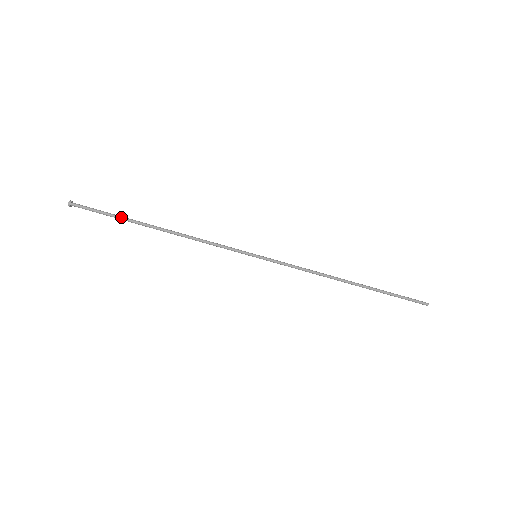
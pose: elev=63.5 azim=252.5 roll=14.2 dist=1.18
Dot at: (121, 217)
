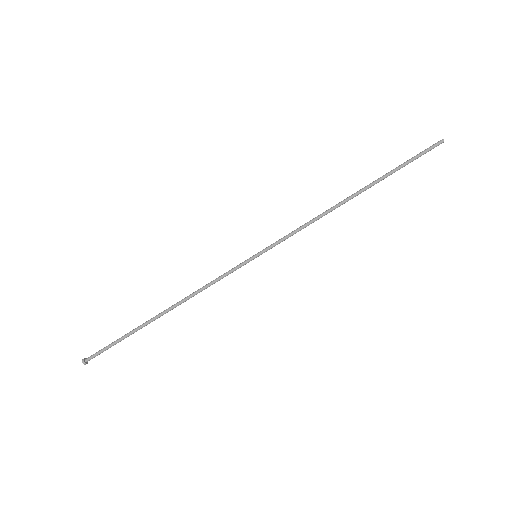
Dot at: (128, 333)
